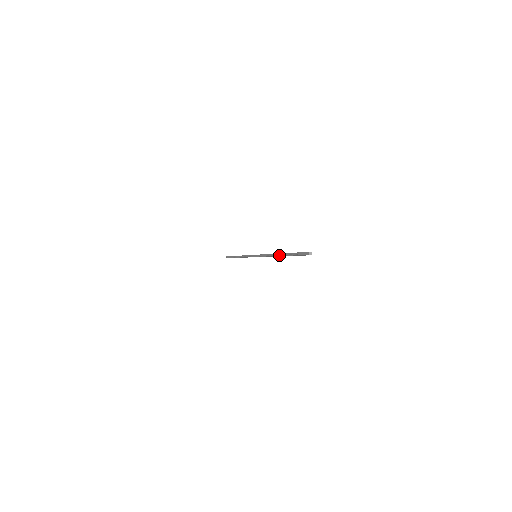
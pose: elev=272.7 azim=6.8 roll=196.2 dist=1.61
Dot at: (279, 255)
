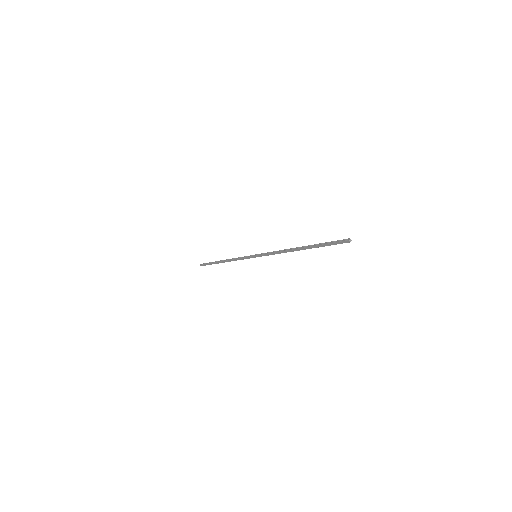
Dot at: (299, 247)
